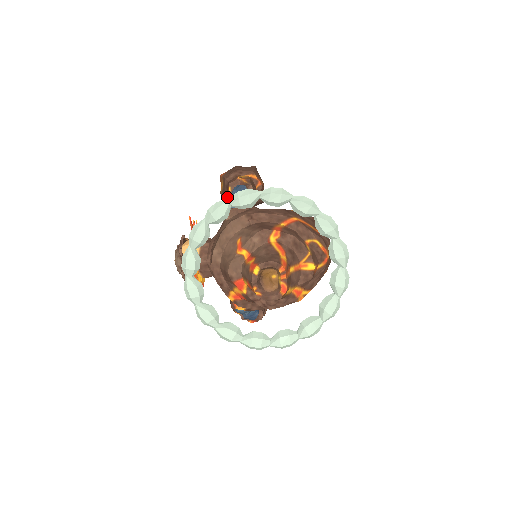
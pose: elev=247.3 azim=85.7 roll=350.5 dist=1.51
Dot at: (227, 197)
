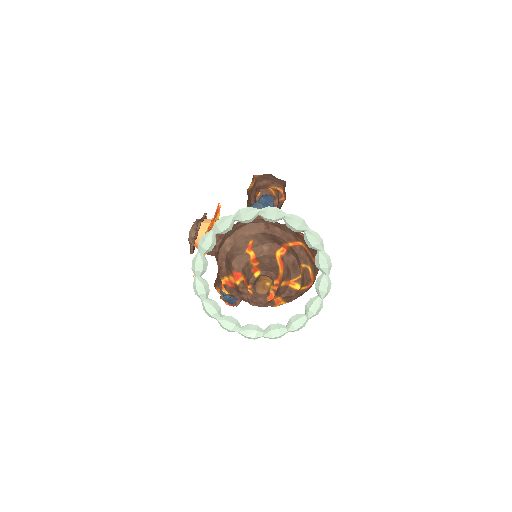
Dot at: (253, 197)
